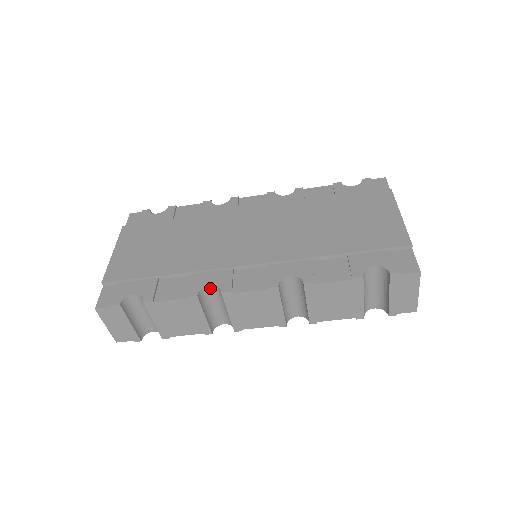
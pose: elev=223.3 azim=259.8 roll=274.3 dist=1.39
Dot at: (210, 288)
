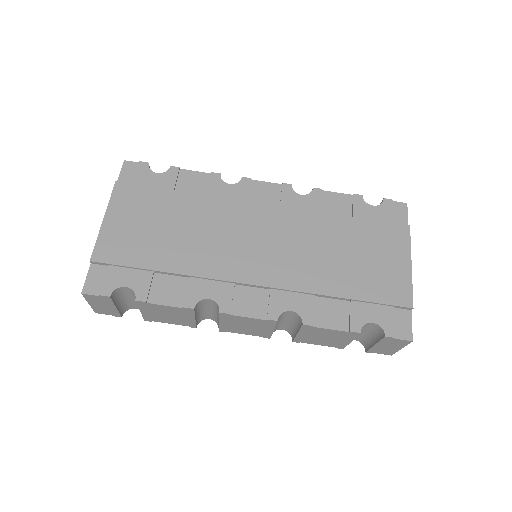
Dot at: (208, 300)
